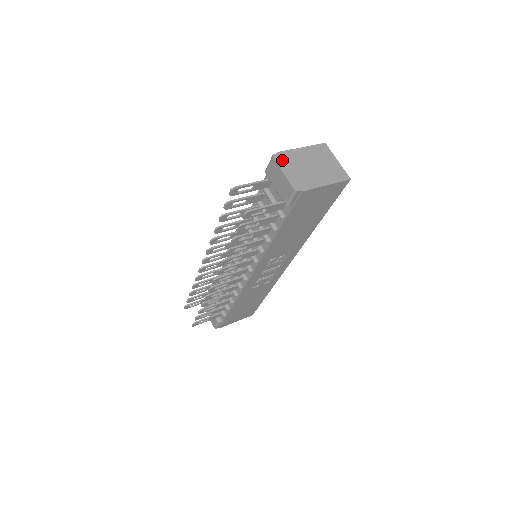
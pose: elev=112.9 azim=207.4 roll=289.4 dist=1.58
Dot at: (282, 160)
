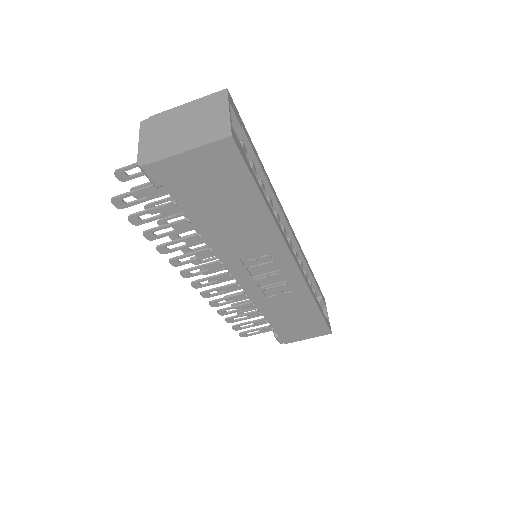
Dot at: (148, 126)
